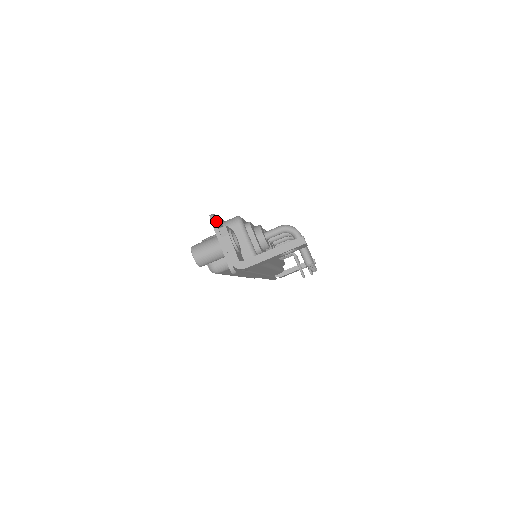
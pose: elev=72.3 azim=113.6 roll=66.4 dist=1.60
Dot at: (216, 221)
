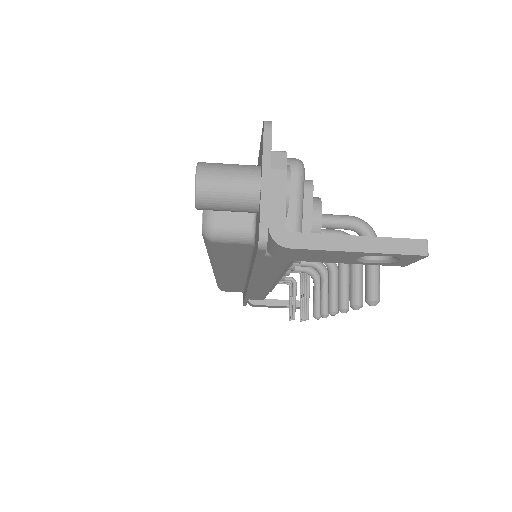
Dot at: (271, 137)
